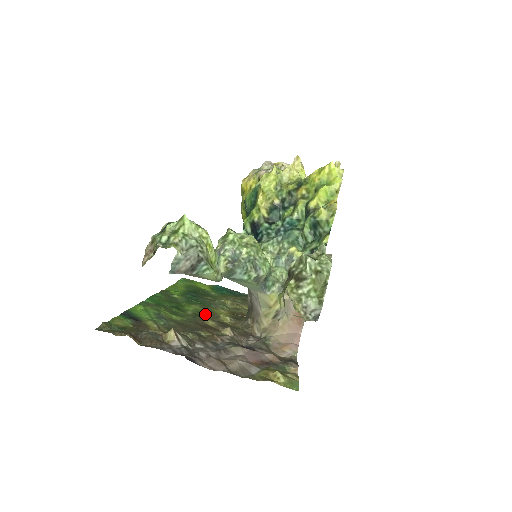
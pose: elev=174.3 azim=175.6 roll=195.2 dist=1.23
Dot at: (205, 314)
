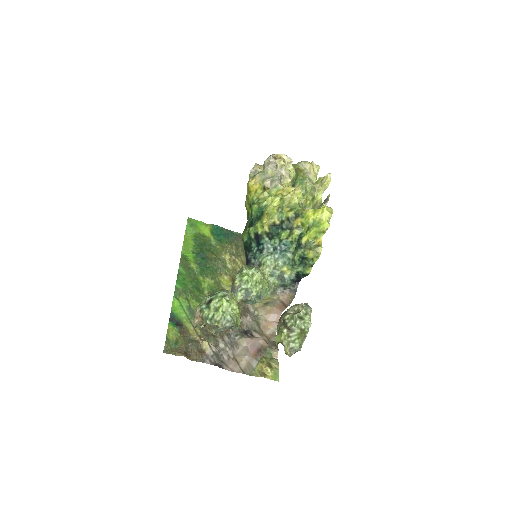
Dot at: occluded
